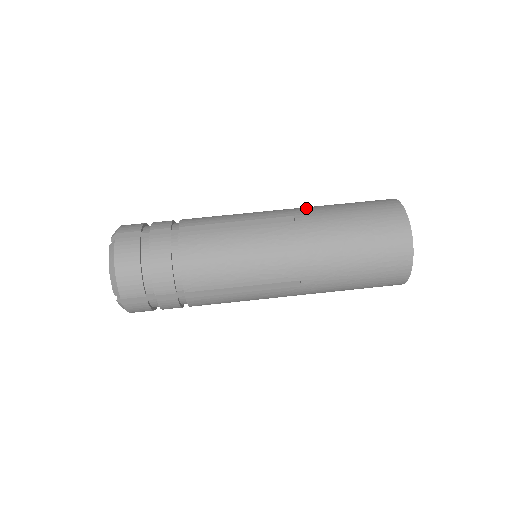
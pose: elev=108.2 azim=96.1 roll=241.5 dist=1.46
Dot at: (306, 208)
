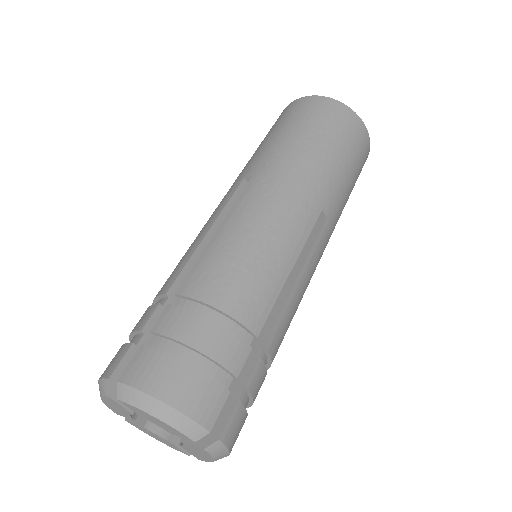
Dot at: (241, 172)
